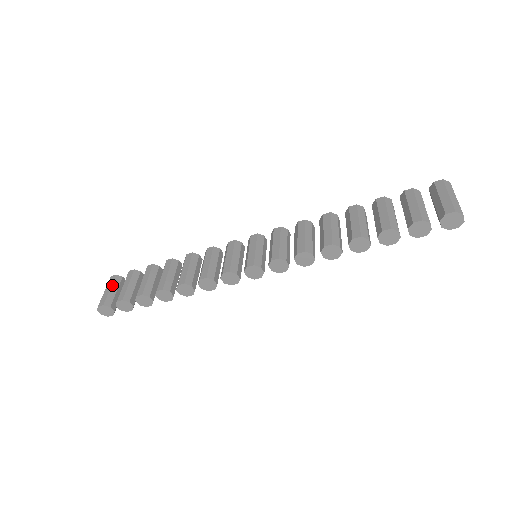
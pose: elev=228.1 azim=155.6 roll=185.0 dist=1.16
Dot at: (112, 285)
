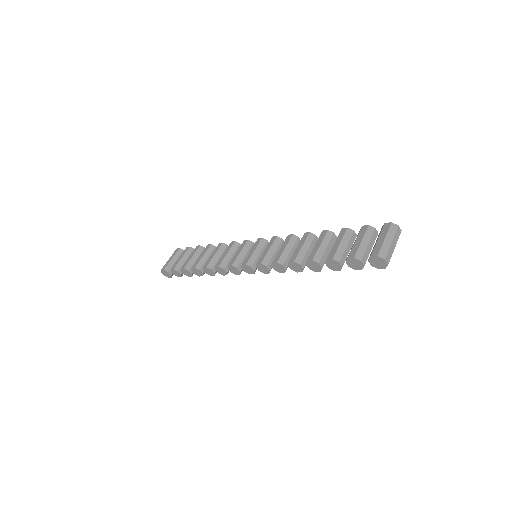
Dot at: (174, 255)
